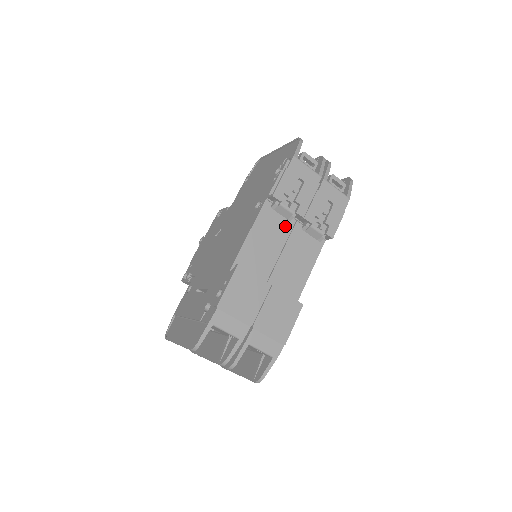
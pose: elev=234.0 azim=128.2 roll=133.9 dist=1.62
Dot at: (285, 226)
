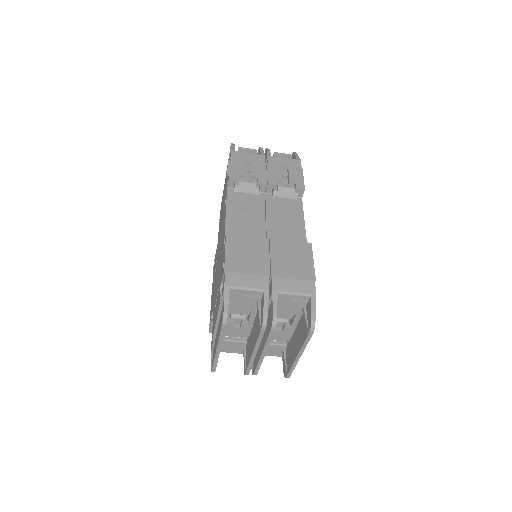
Dot at: (257, 201)
